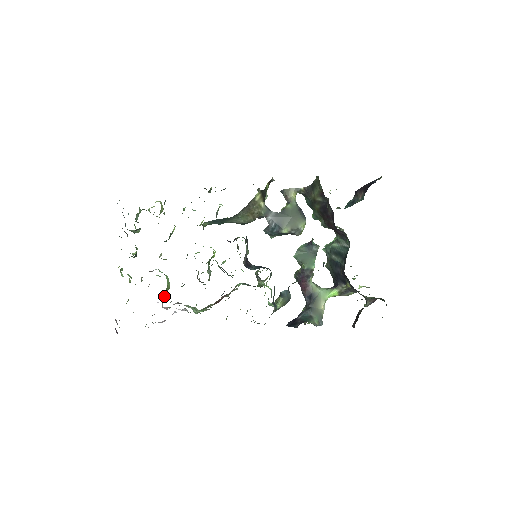
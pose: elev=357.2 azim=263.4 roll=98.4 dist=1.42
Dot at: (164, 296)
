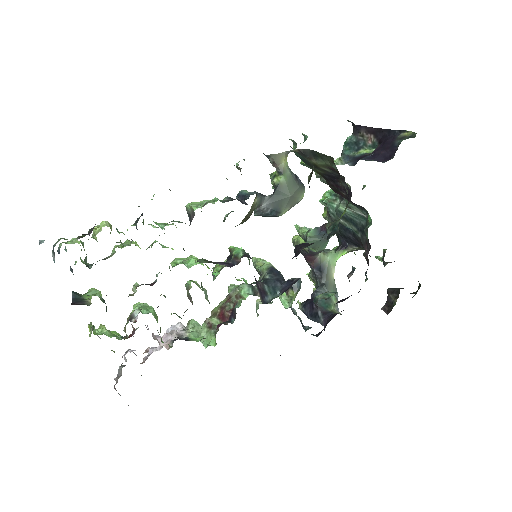
Dot at: (161, 341)
